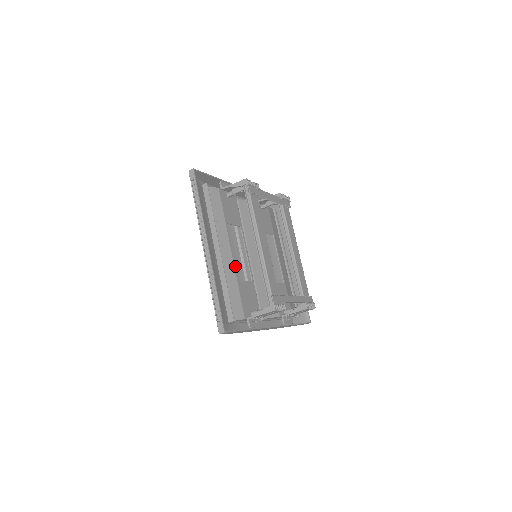
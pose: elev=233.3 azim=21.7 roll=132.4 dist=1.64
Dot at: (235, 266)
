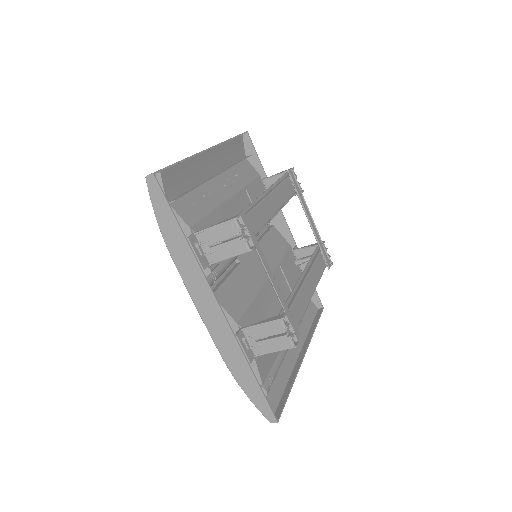
Dot at: (224, 205)
